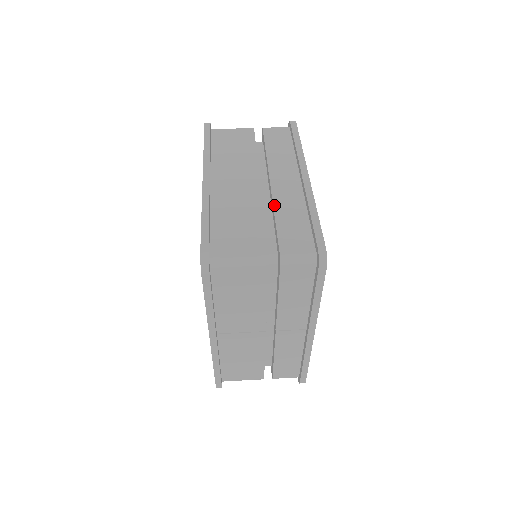
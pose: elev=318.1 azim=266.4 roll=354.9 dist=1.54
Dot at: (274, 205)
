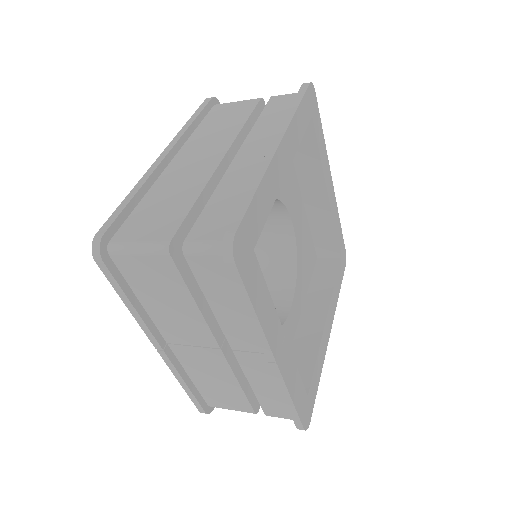
Dot at: (220, 182)
